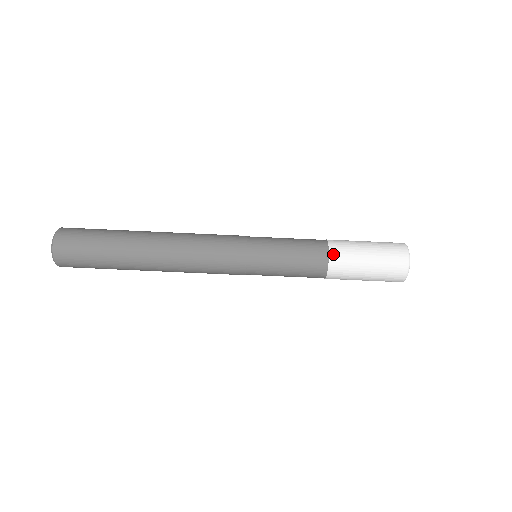
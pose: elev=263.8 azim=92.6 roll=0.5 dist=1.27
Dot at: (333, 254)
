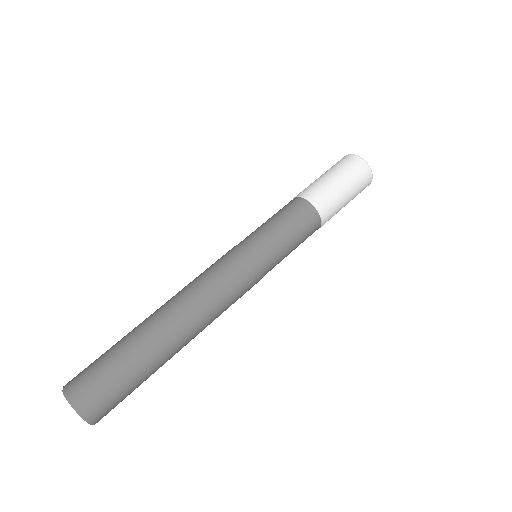
Dot at: (312, 200)
